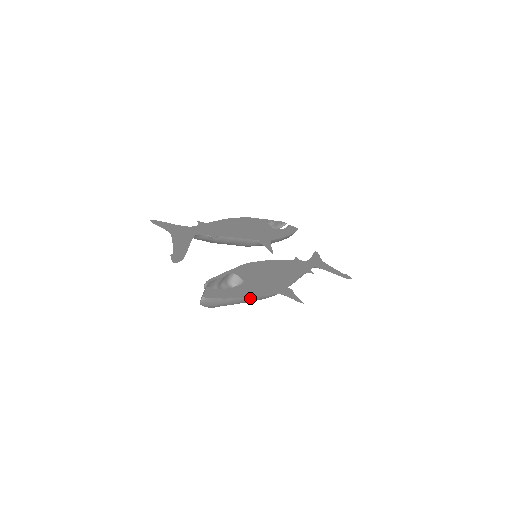
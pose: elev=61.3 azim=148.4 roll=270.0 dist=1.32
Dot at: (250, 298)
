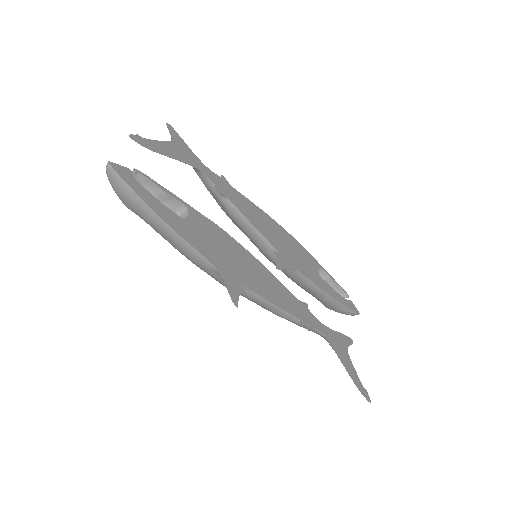
Dot at: (168, 227)
